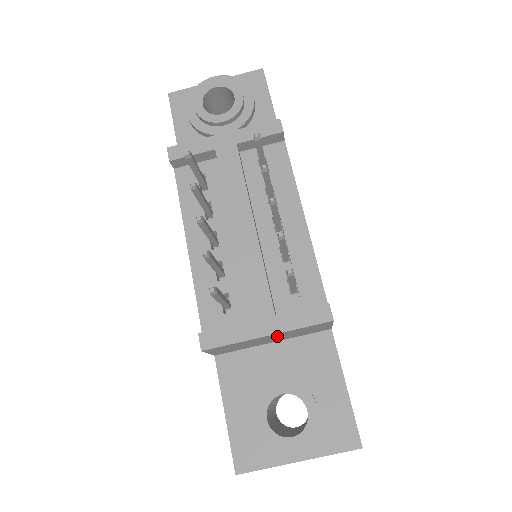
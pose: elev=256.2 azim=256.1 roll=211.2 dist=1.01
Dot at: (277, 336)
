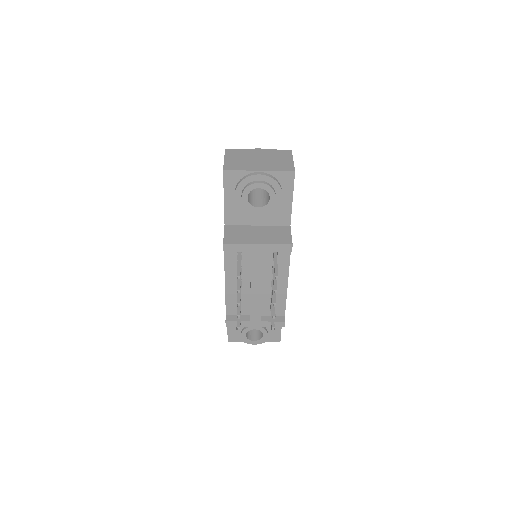
Dot at: occluded
